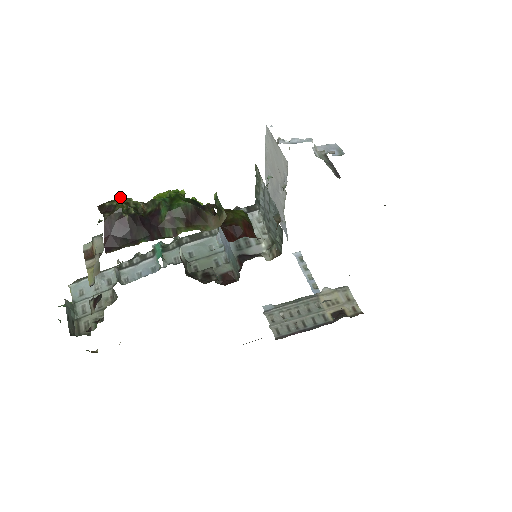
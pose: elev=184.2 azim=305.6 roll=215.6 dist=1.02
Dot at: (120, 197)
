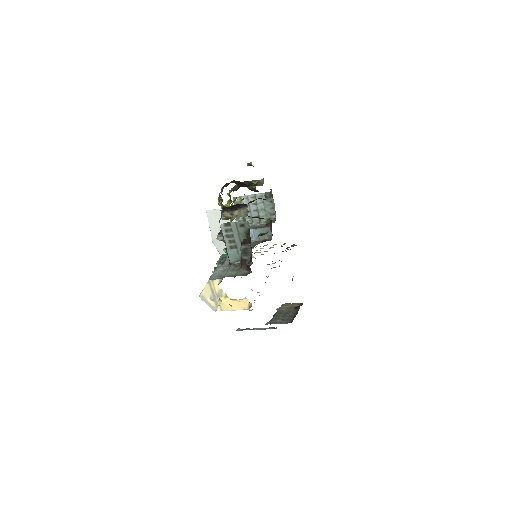
Dot at: occluded
